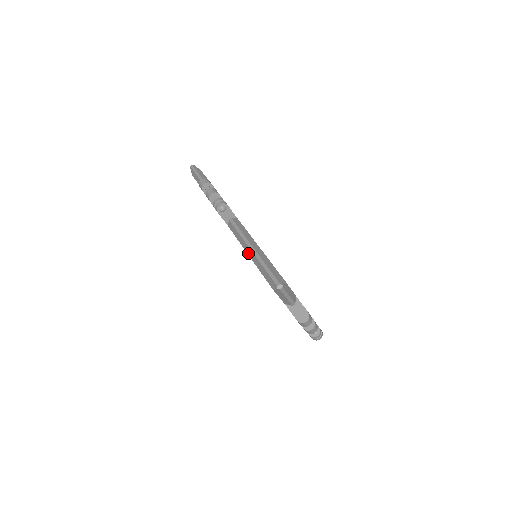
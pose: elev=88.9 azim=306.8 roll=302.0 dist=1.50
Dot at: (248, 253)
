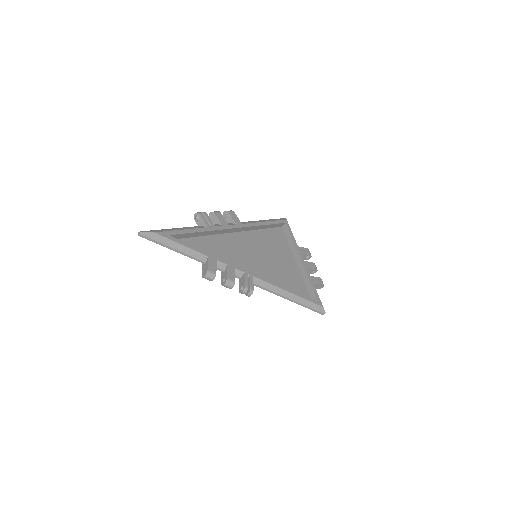
Dot at: occluded
